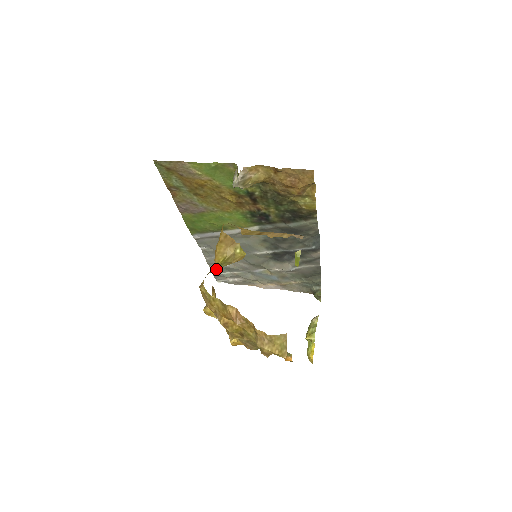
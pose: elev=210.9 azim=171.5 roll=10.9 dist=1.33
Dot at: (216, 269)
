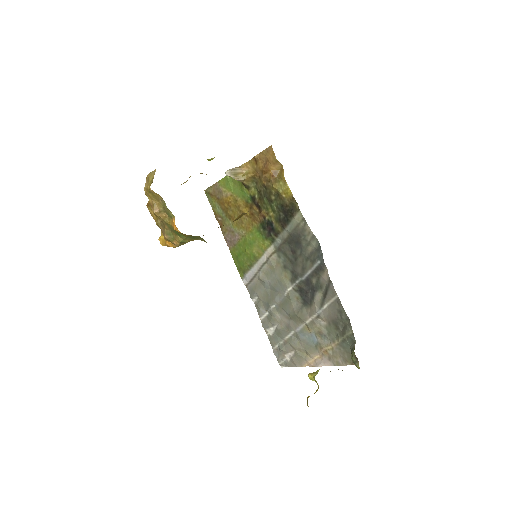
Dot at: (272, 338)
